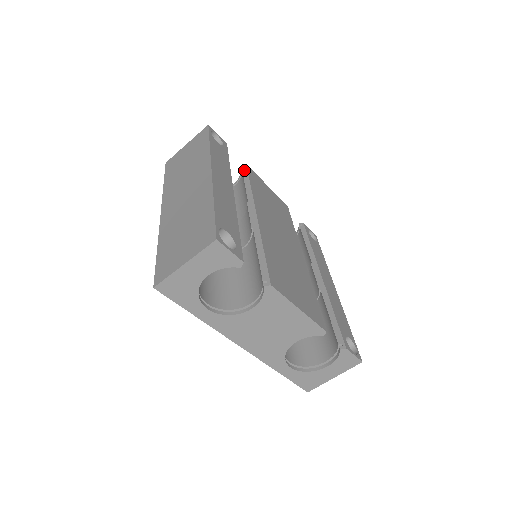
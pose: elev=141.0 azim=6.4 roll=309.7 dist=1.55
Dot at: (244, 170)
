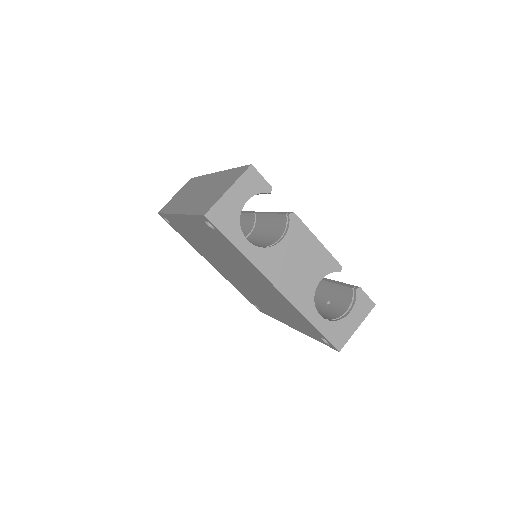
Dot at: occluded
